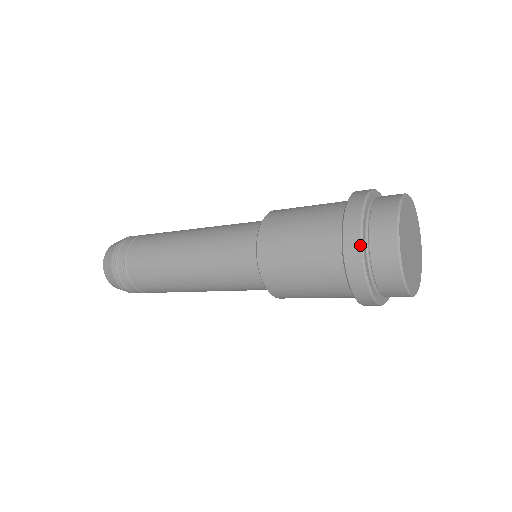
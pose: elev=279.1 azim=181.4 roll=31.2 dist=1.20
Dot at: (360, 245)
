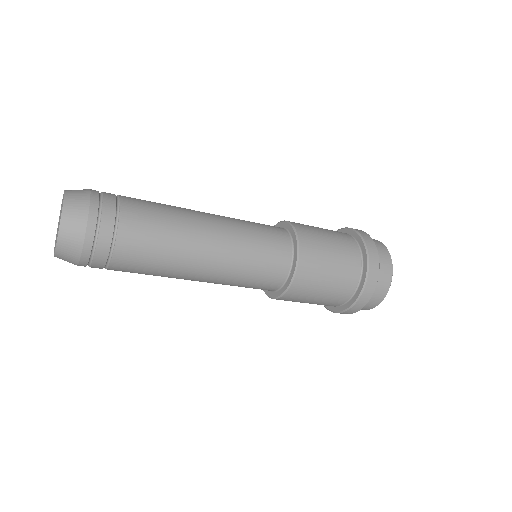
Dot at: (370, 298)
